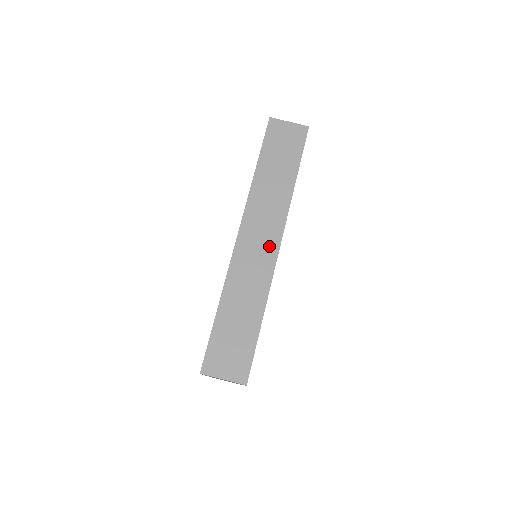
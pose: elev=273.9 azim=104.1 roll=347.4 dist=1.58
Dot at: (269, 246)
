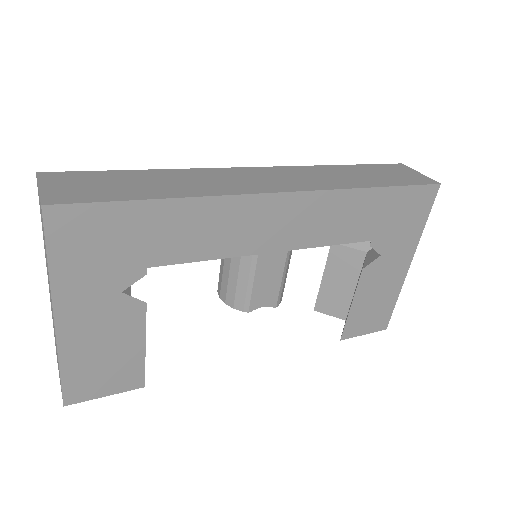
Dot at: (271, 185)
